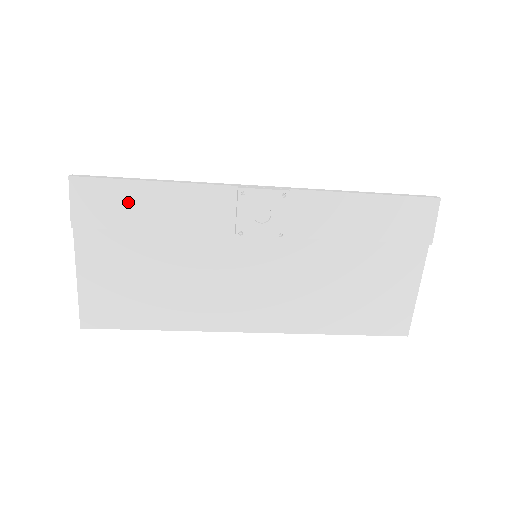
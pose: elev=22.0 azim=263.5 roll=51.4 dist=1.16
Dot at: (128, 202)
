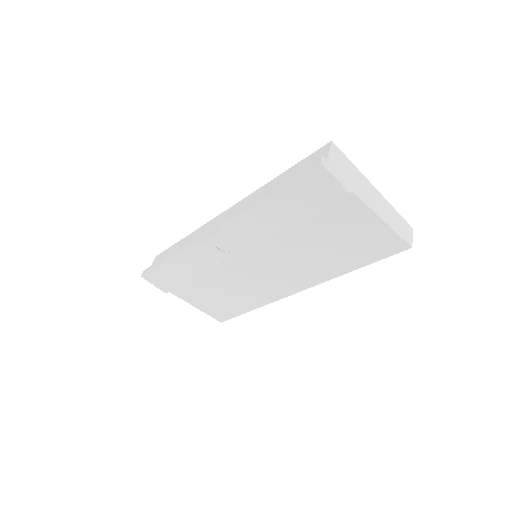
Dot at: (170, 273)
